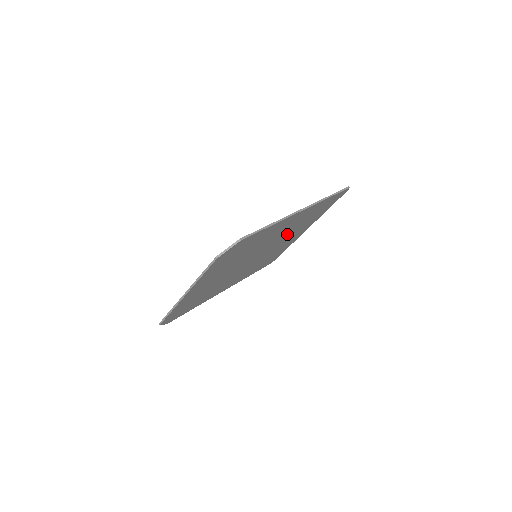
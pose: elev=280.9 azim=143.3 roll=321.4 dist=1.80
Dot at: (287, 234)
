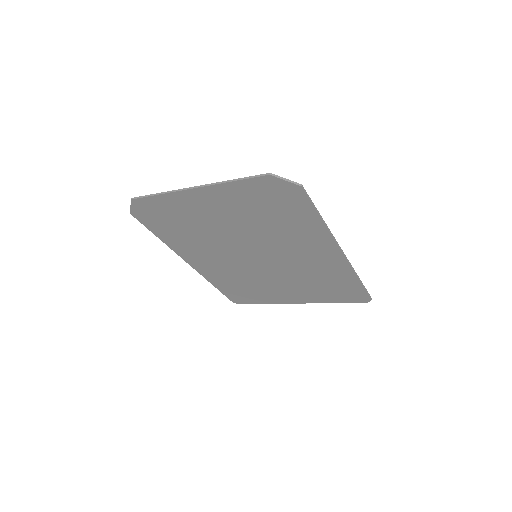
Dot at: (294, 273)
